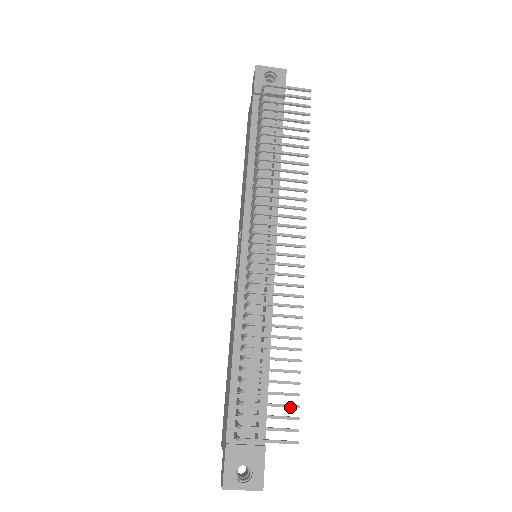
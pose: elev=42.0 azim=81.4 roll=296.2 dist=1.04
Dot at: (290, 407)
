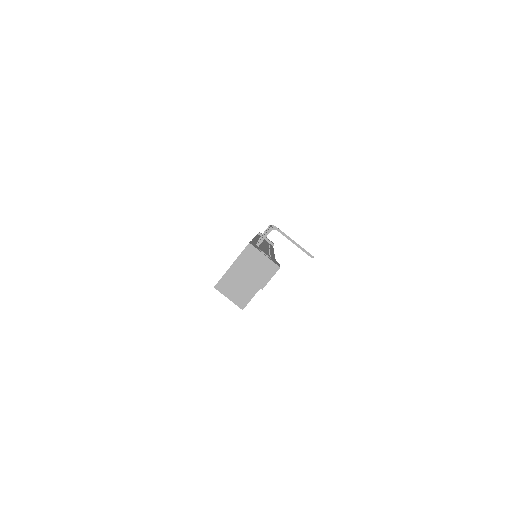
Dot at: occluded
